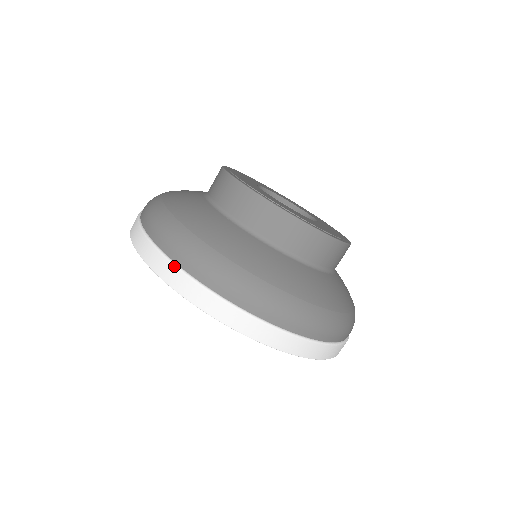
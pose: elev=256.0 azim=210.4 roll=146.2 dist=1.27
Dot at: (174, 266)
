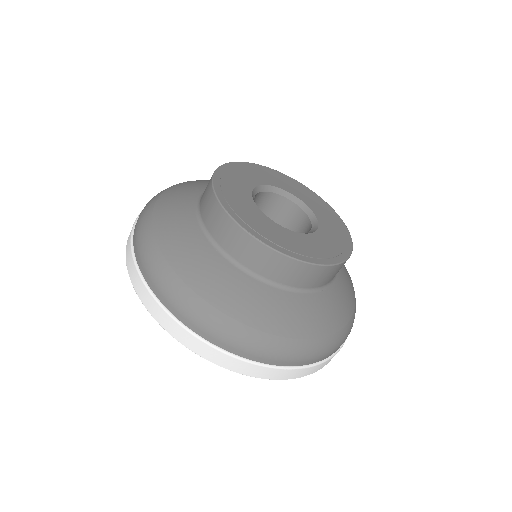
Dot at: (162, 309)
